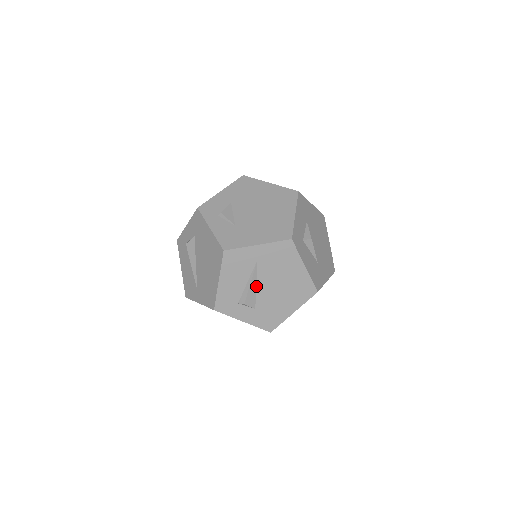
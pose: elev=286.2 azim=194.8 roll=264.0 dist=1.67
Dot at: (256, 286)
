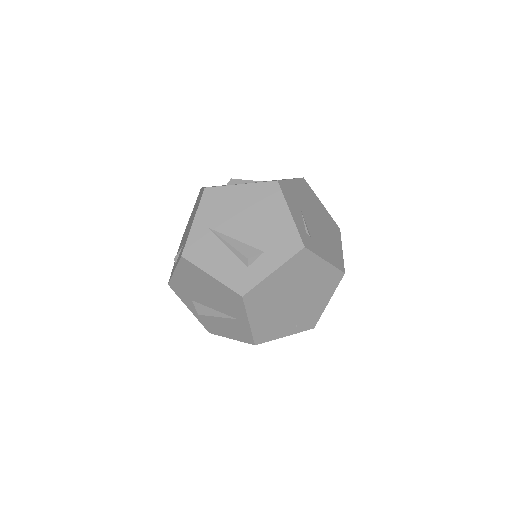
Dot at: (237, 240)
